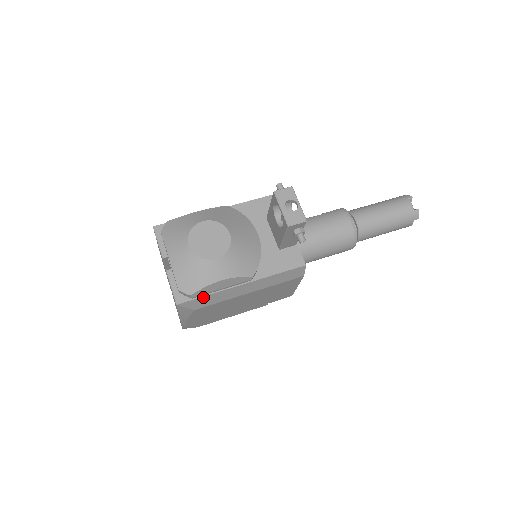
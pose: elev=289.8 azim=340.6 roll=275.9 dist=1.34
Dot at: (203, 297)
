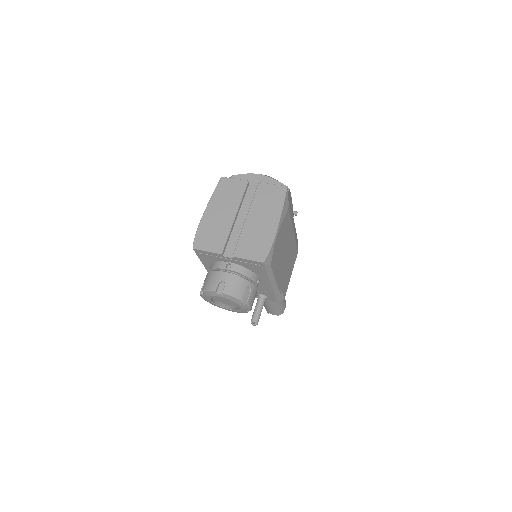
Dot at: (289, 200)
